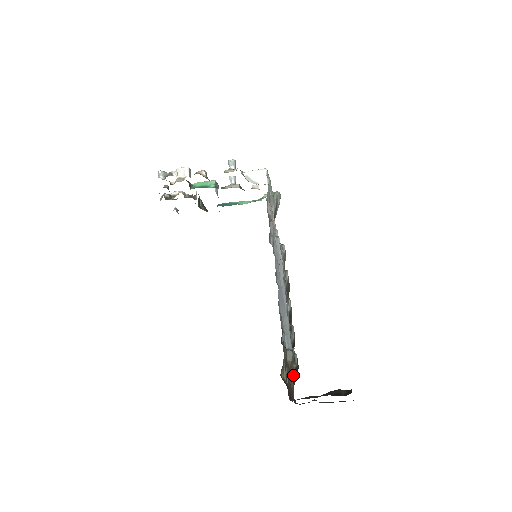
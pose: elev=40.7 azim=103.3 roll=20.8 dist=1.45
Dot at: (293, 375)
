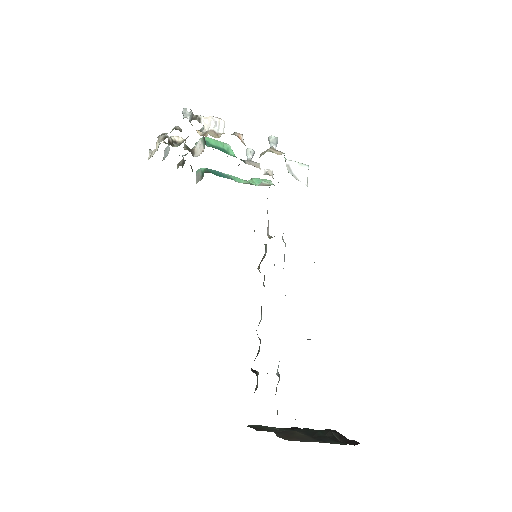
Dot at: occluded
